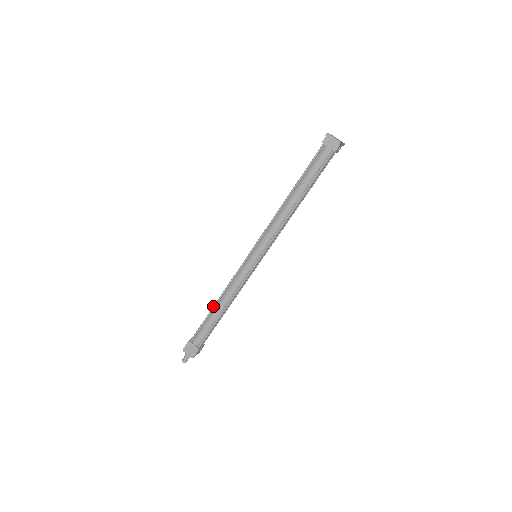
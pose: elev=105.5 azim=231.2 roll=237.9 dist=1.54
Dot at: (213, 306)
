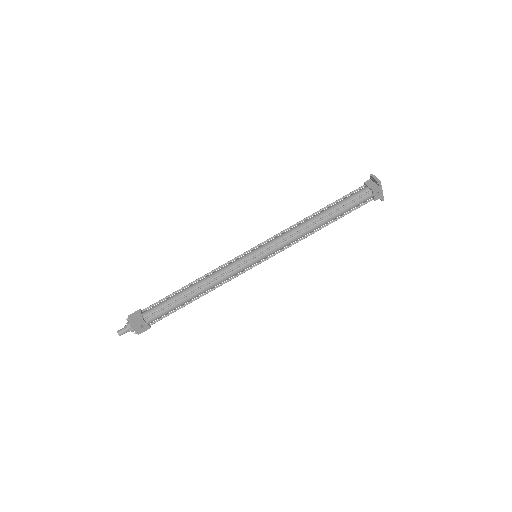
Dot at: occluded
